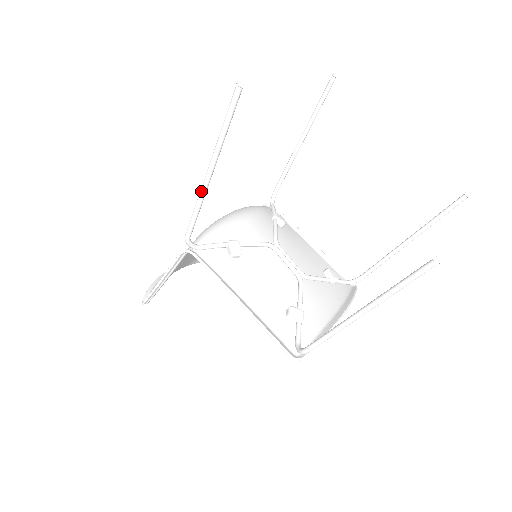
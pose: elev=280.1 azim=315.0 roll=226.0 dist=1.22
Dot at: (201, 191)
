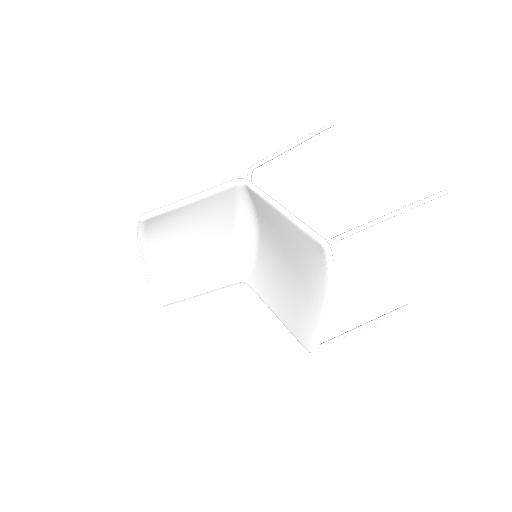
Dot at: (284, 148)
